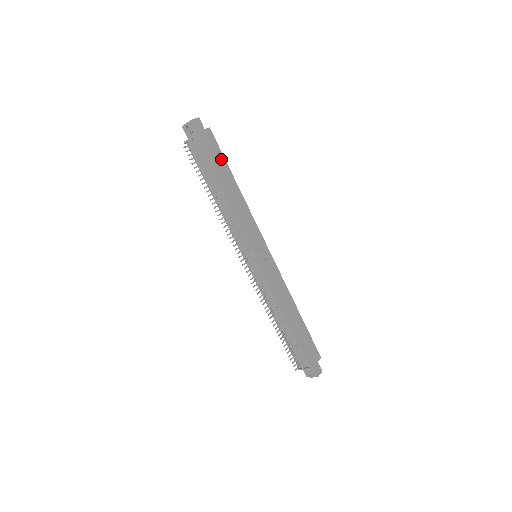
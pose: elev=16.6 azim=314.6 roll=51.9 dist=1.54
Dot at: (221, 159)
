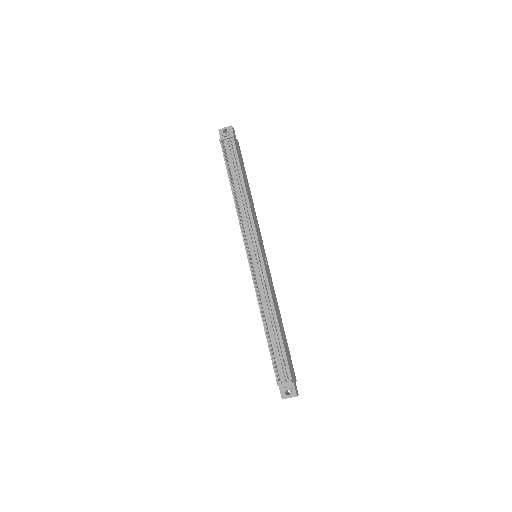
Dot at: (243, 166)
